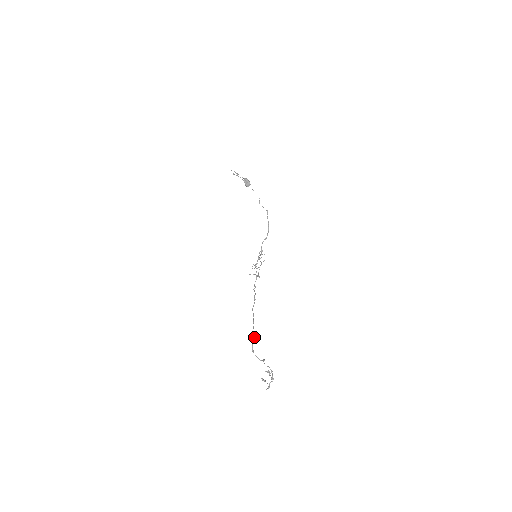
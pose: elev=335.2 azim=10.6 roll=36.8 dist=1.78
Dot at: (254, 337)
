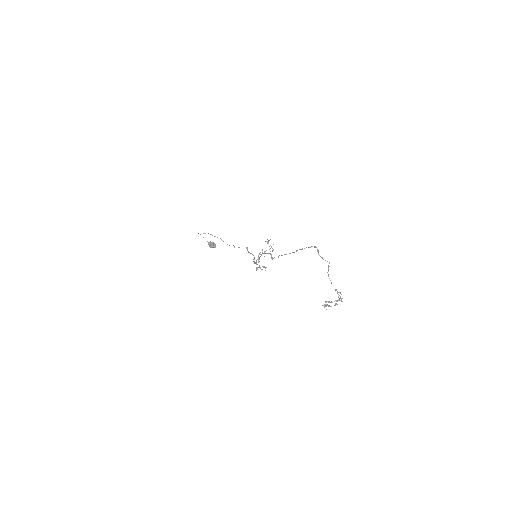
Dot at: (312, 246)
